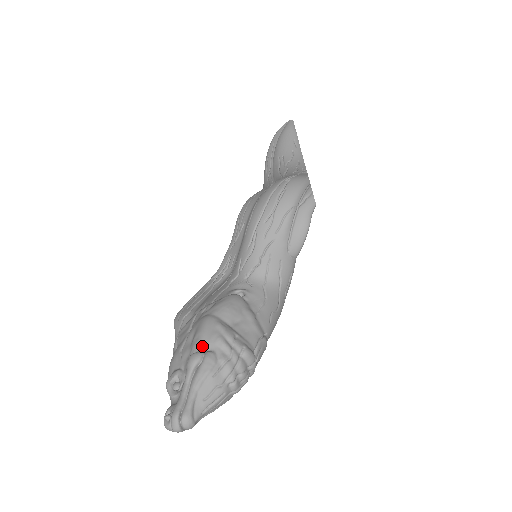
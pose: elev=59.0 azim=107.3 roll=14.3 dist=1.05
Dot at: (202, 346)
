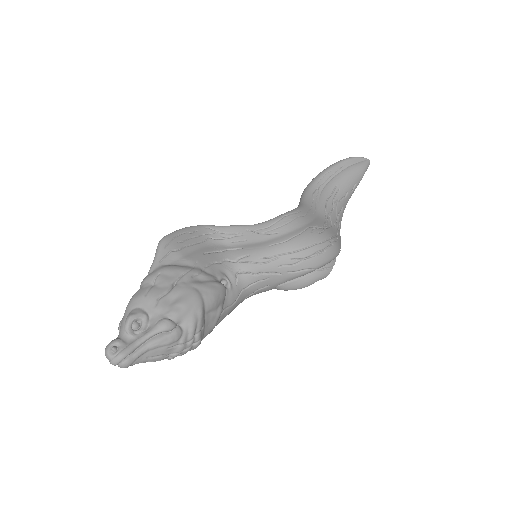
Dot at: (179, 319)
